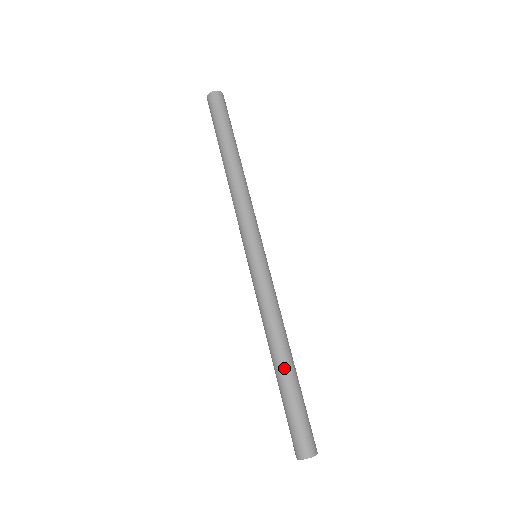
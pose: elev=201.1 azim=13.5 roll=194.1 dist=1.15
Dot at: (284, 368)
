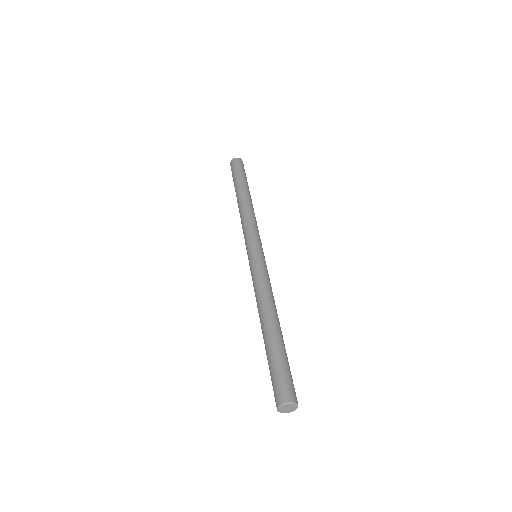
Dot at: (264, 334)
